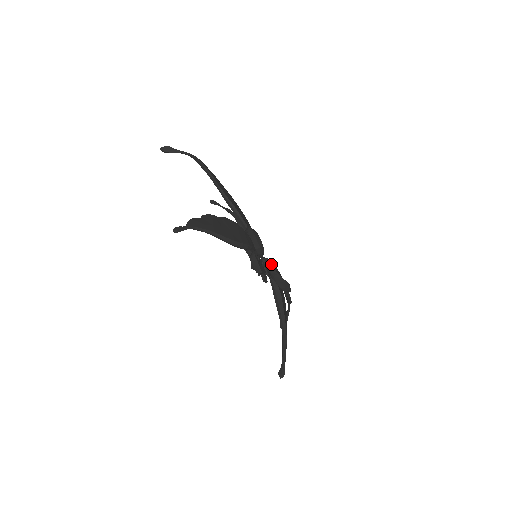
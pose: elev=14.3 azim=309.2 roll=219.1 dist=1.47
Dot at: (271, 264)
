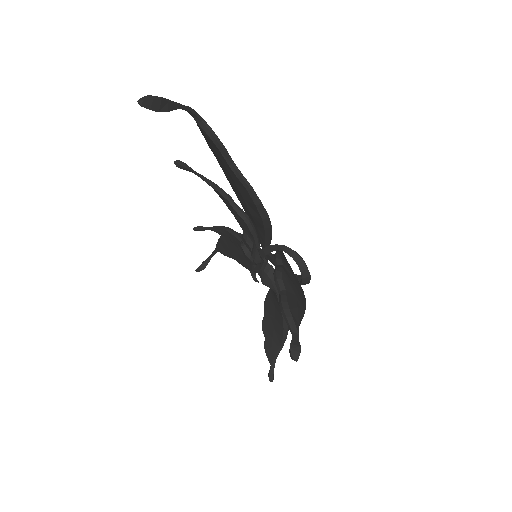
Dot at: occluded
